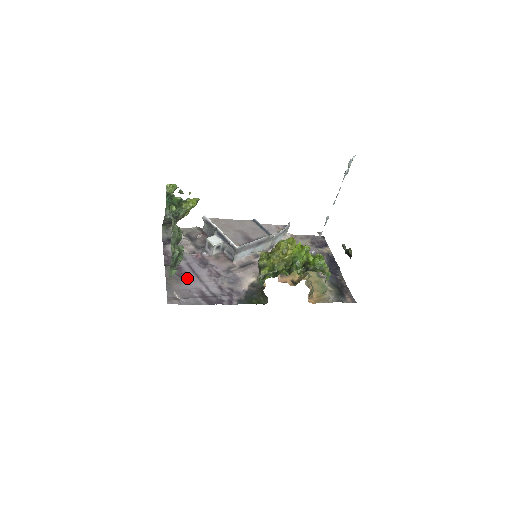
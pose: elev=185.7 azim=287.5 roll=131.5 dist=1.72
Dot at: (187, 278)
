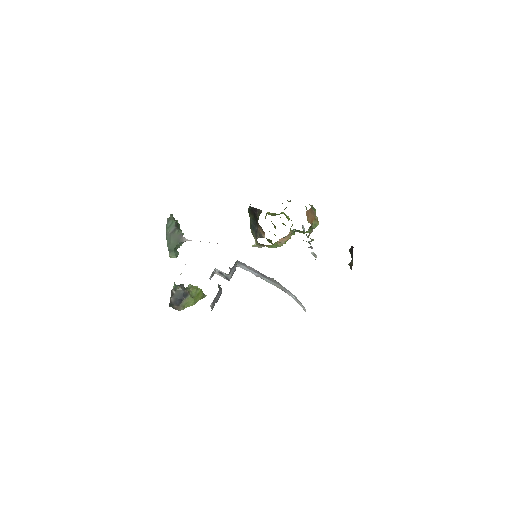
Dot at: occluded
